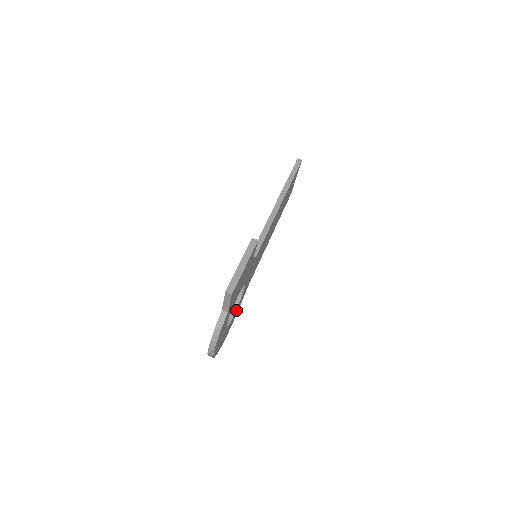
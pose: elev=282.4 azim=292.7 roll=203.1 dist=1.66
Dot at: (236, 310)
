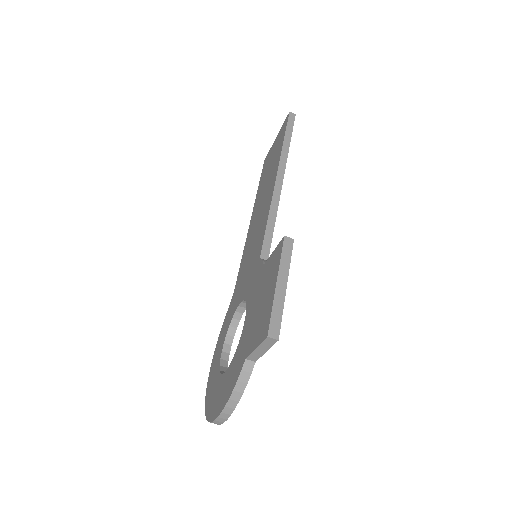
Dot at: (231, 338)
